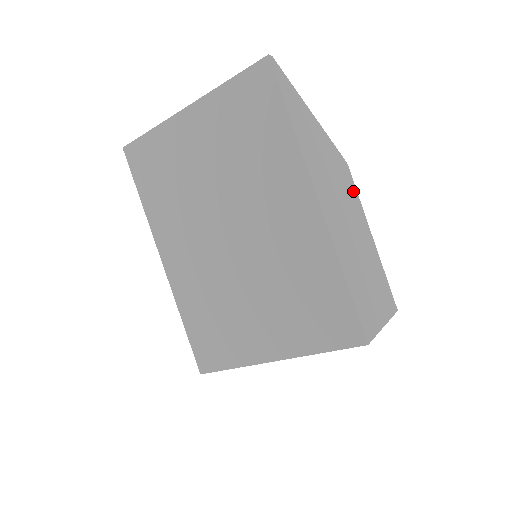
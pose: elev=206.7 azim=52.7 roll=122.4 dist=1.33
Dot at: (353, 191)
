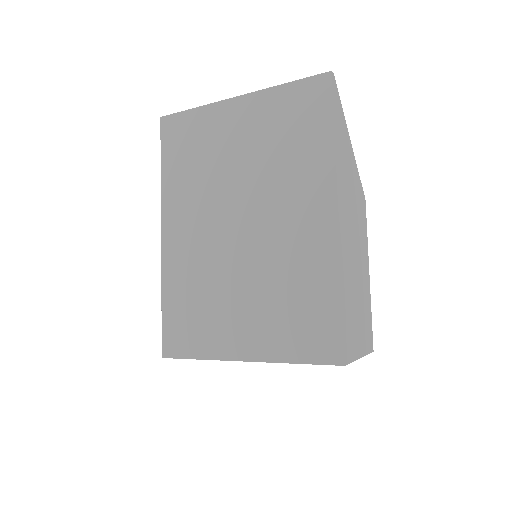
Dot at: (364, 225)
